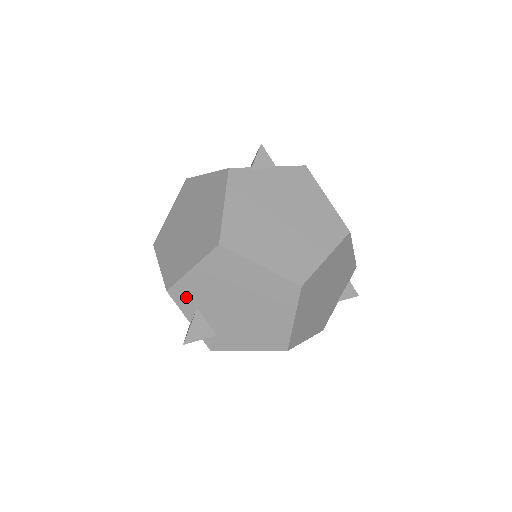
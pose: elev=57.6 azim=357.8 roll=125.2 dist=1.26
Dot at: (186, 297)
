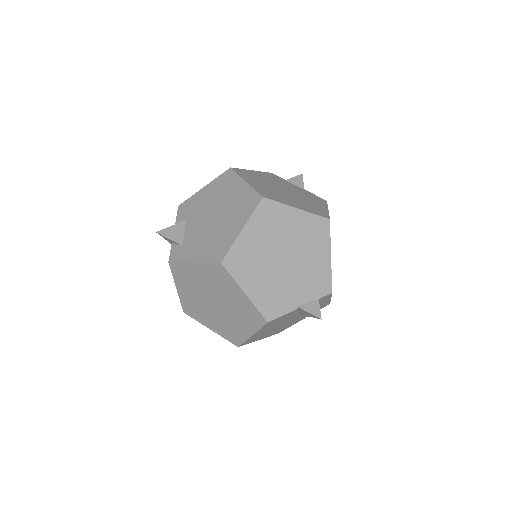
Dot at: (186, 210)
